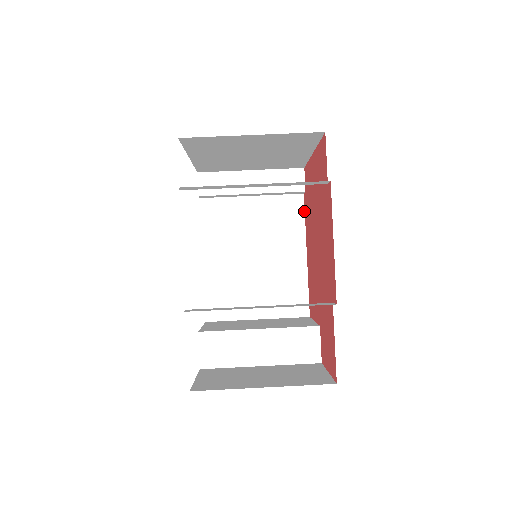
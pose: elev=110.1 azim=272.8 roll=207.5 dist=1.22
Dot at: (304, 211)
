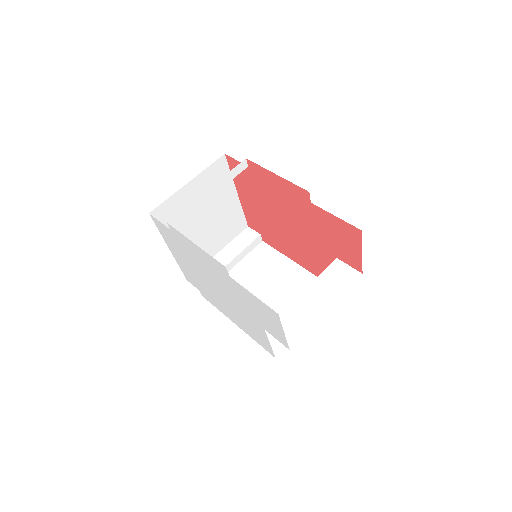
Dot at: (272, 248)
